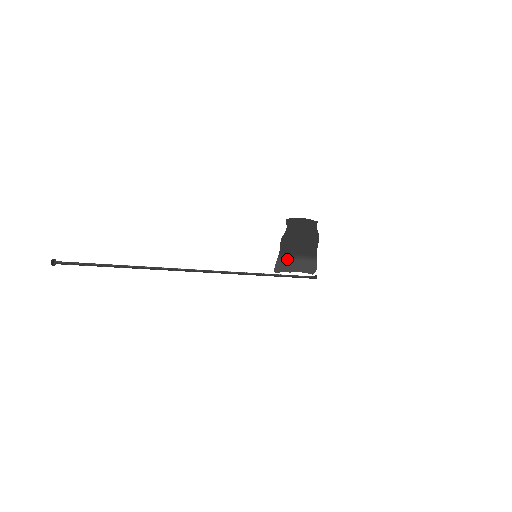
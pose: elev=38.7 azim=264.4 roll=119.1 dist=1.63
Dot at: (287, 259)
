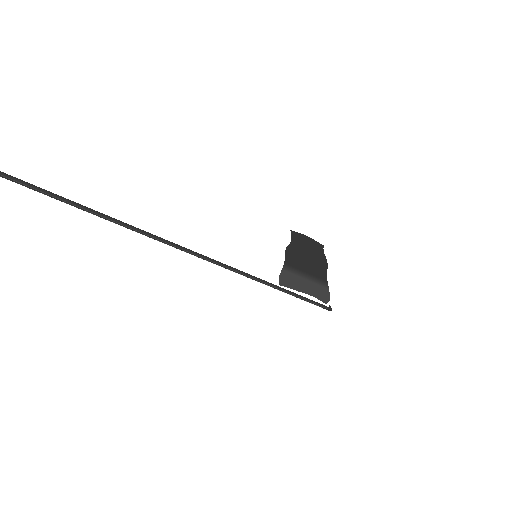
Dot at: (294, 274)
